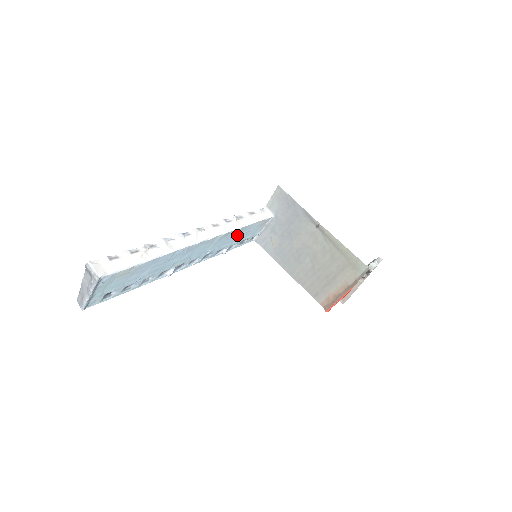
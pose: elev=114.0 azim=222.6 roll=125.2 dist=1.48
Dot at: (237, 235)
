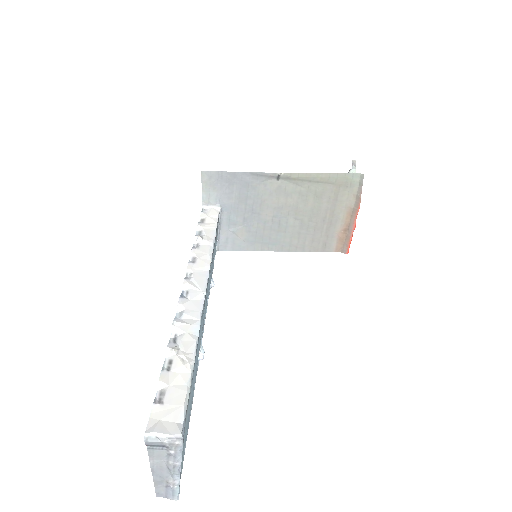
Dot at: (213, 254)
